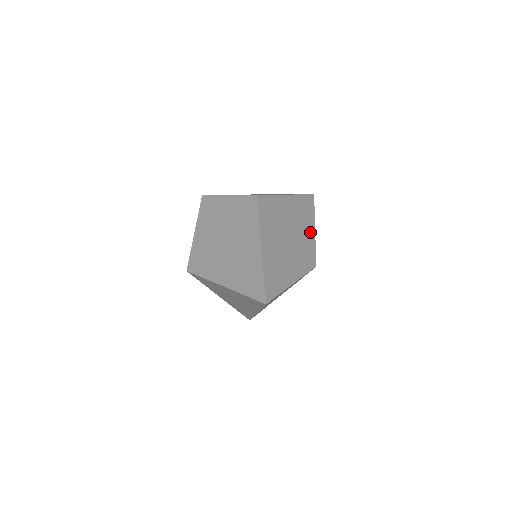
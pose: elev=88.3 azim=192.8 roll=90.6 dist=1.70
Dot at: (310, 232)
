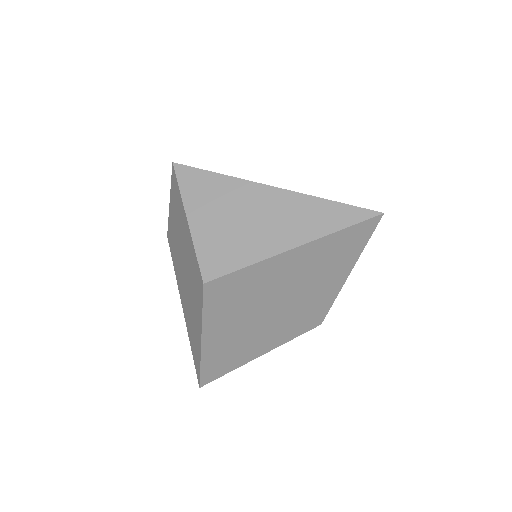
Dot at: (331, 285)
